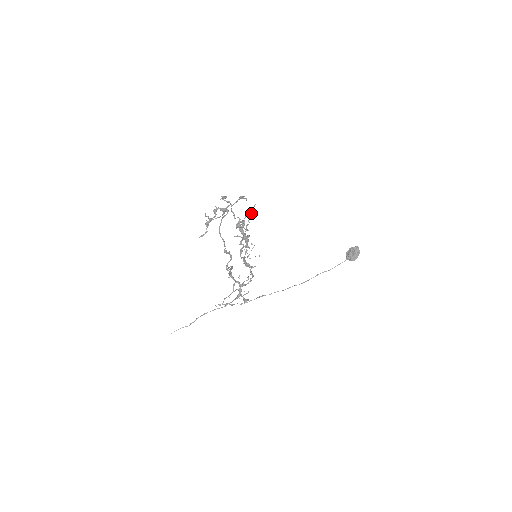
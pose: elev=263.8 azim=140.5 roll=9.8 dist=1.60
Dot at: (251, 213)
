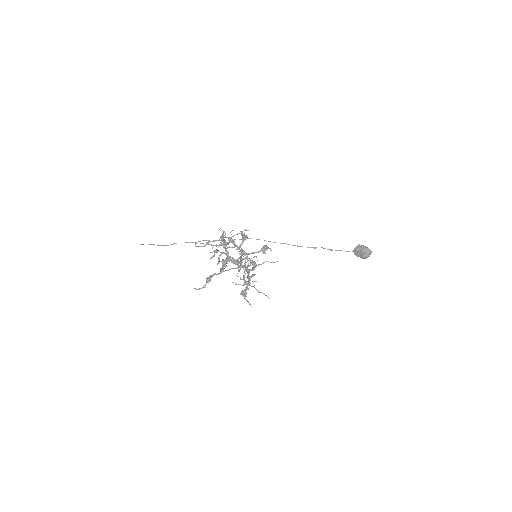
Dot at: occluded
